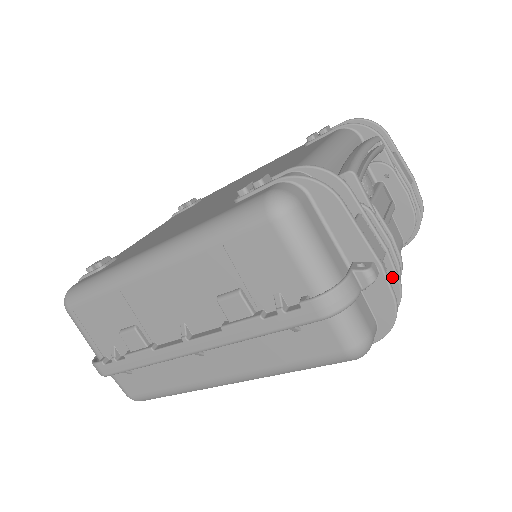
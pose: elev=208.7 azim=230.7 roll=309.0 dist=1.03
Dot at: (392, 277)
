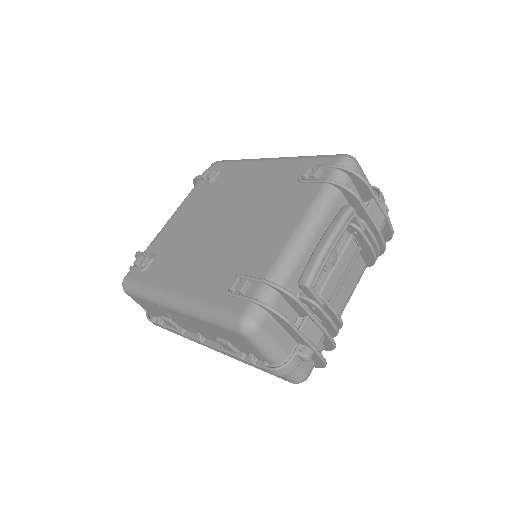
Dot at: (329, 341)
